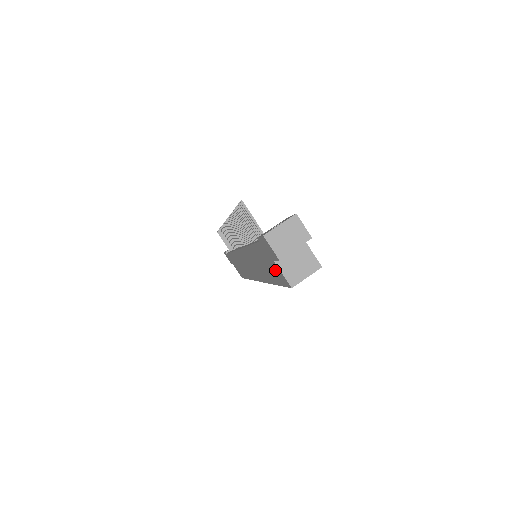
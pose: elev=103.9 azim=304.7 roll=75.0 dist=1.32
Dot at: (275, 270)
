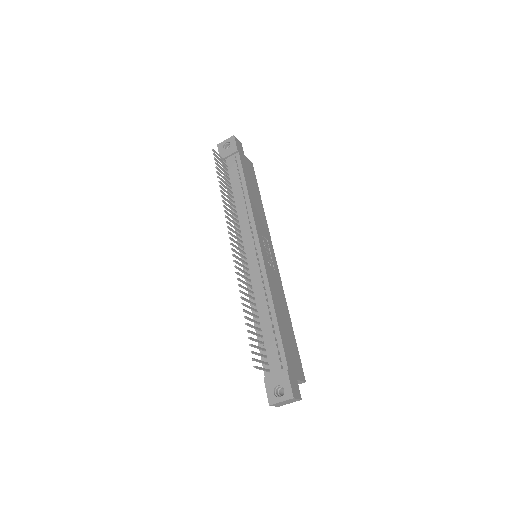
Dot at: occluded
